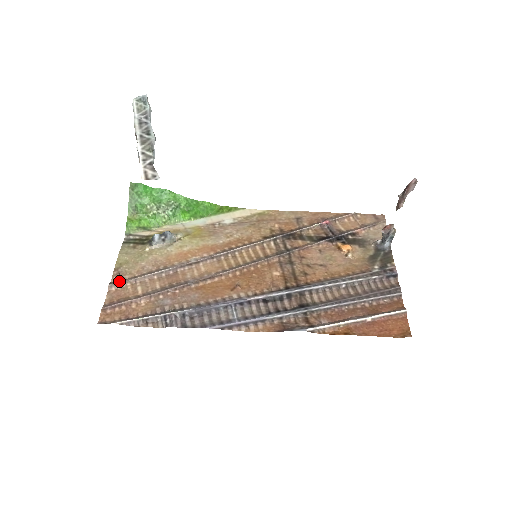
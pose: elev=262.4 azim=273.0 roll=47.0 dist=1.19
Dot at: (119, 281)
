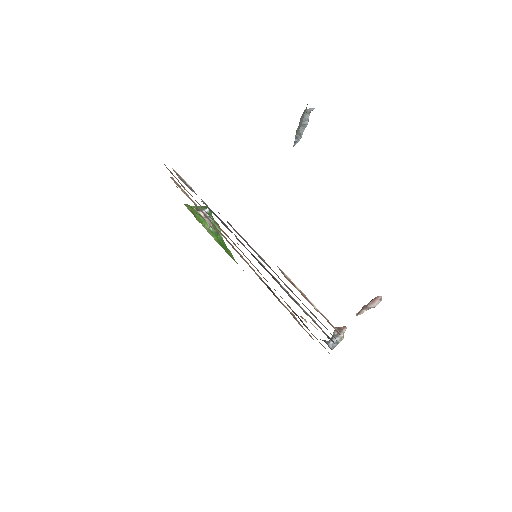
Dot at: (177, 185)
